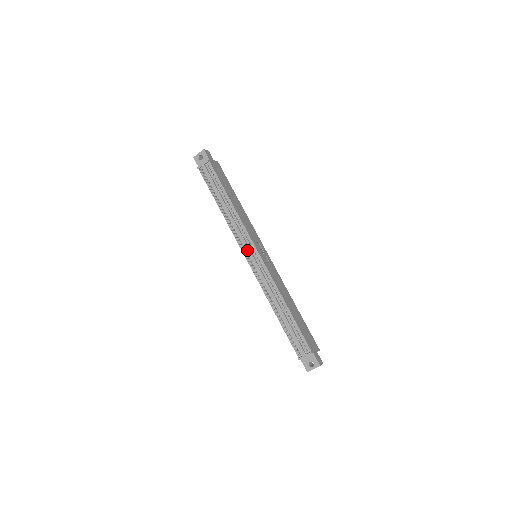
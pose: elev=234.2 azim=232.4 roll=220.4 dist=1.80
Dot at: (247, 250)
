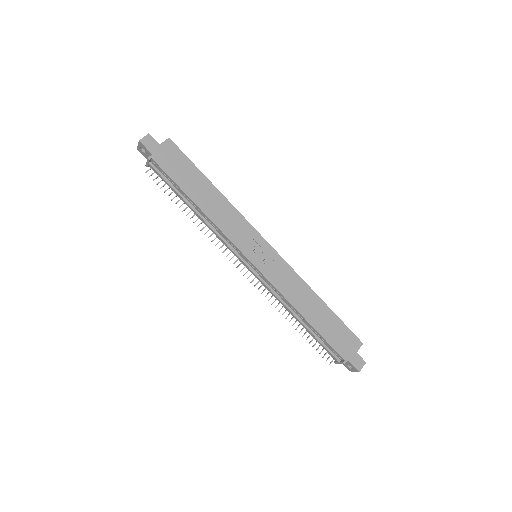
Dot at: occluded
